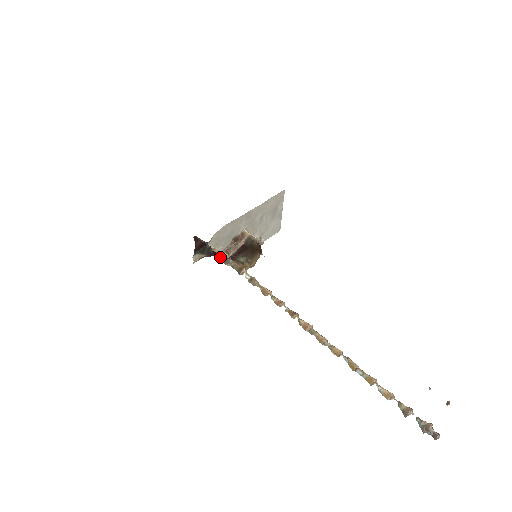
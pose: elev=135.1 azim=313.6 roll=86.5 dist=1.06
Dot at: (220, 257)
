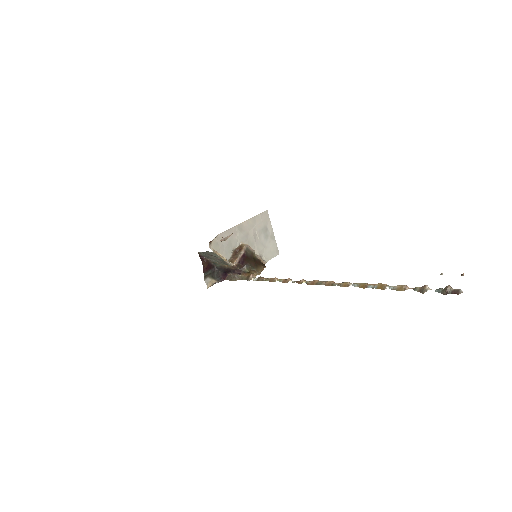
Dot at: (229, 277)
